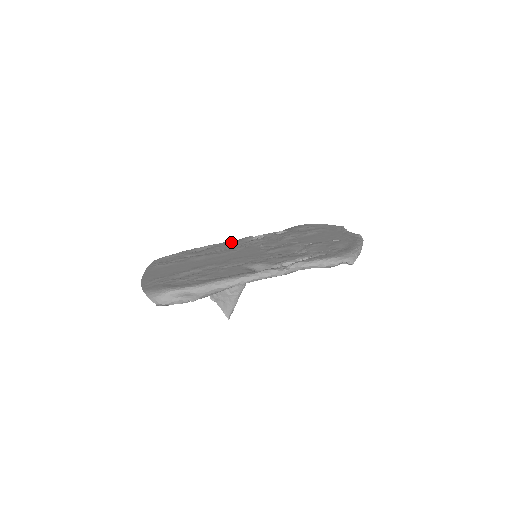
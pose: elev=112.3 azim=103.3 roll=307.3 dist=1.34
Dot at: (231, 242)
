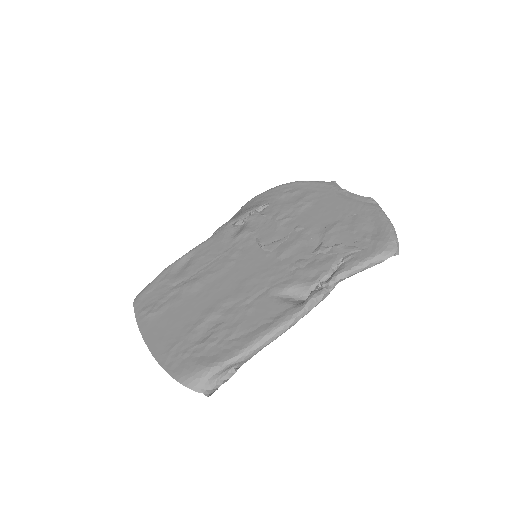
Dot at: (212, 242)
